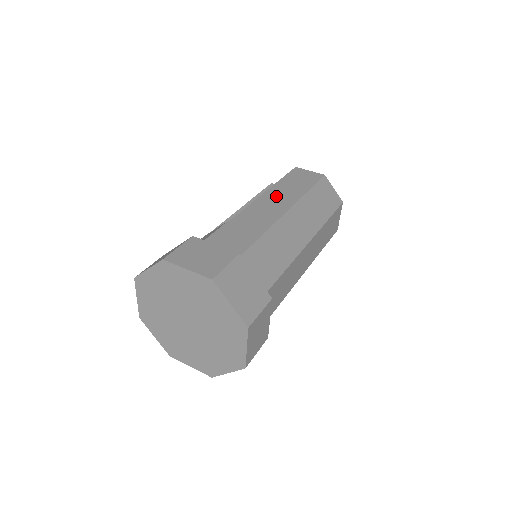
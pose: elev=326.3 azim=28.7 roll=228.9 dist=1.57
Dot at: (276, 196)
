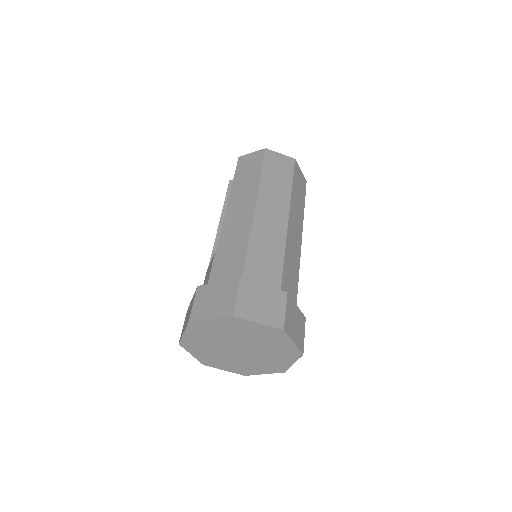
Dot at: (239, 199)
